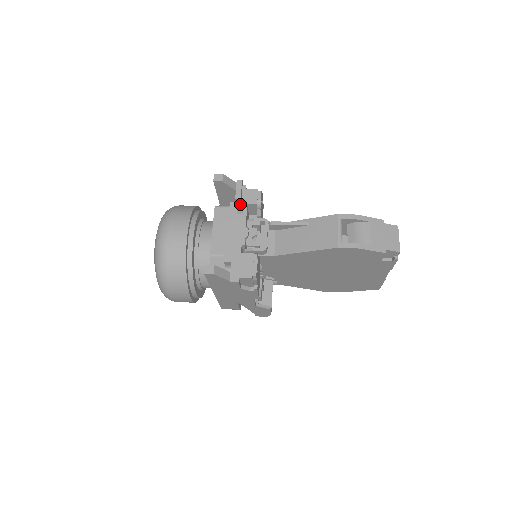
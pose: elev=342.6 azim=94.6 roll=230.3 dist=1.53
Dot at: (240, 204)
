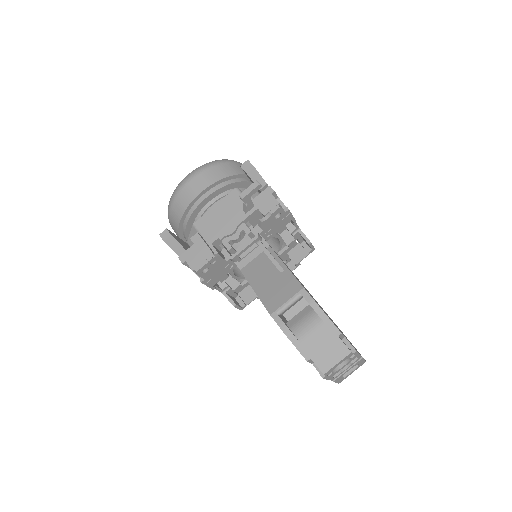
Dot at: (246, 203)
